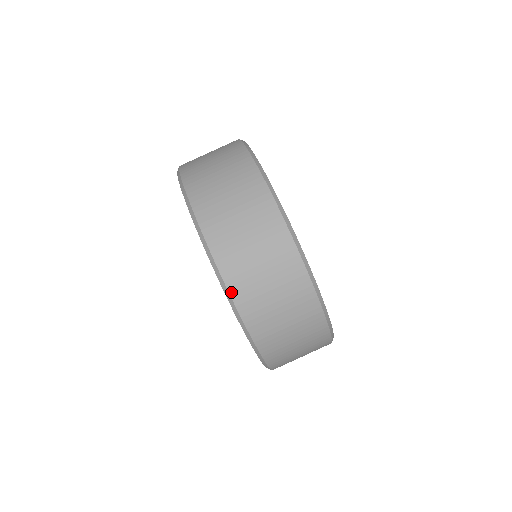
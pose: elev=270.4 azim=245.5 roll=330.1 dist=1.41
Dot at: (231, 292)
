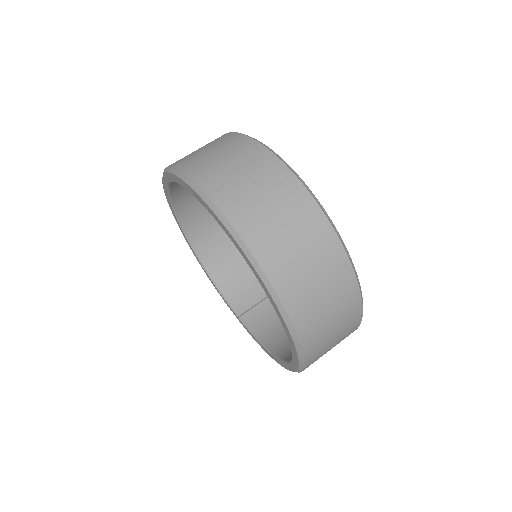
Dot at: (302, 342)
